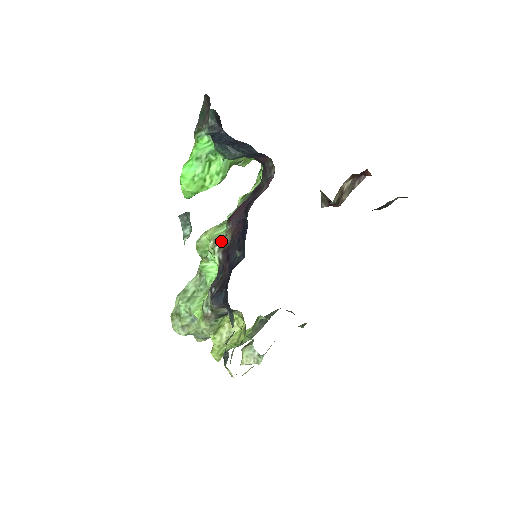
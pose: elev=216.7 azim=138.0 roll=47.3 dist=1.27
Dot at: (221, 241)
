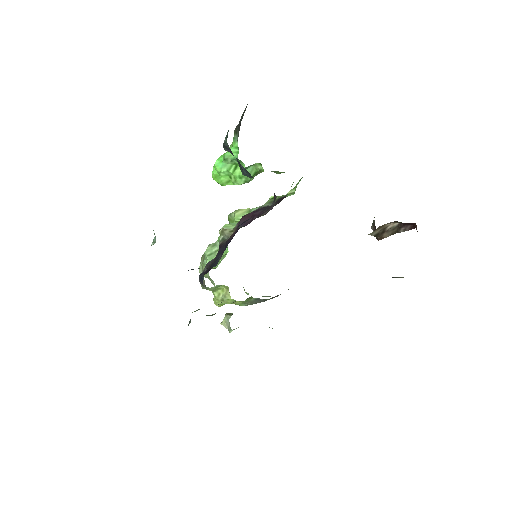
Dot at: (226, 234)
